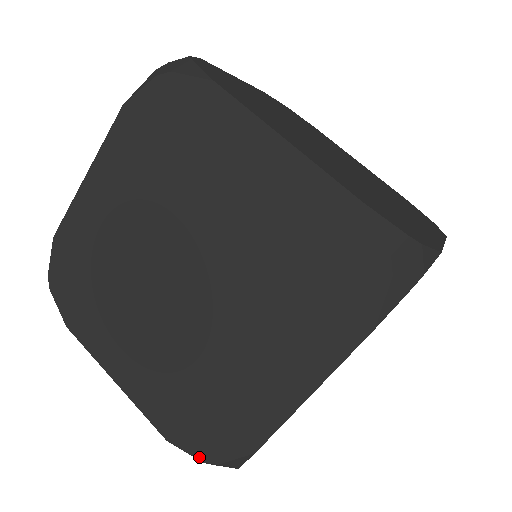
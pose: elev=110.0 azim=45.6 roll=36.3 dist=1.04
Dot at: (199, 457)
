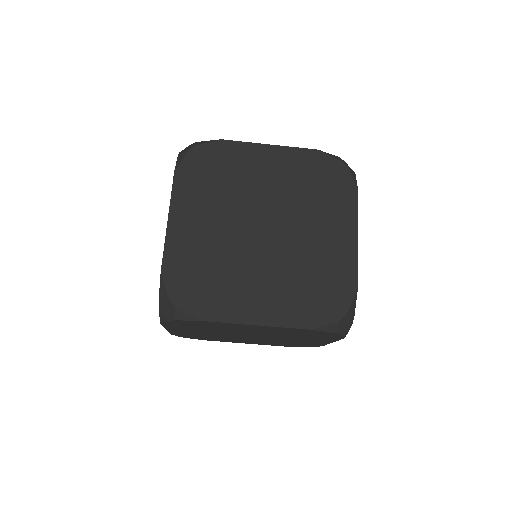
Dot at: occluded
